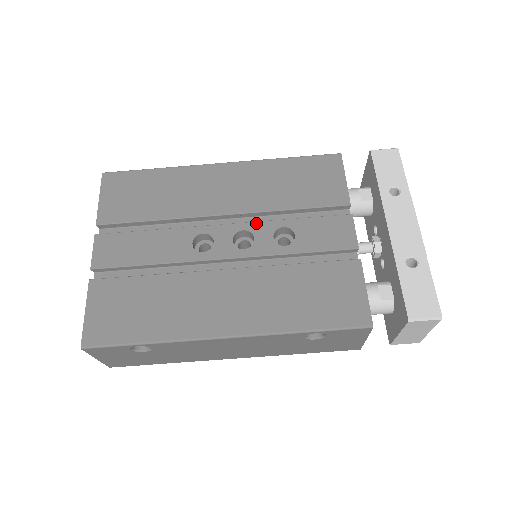
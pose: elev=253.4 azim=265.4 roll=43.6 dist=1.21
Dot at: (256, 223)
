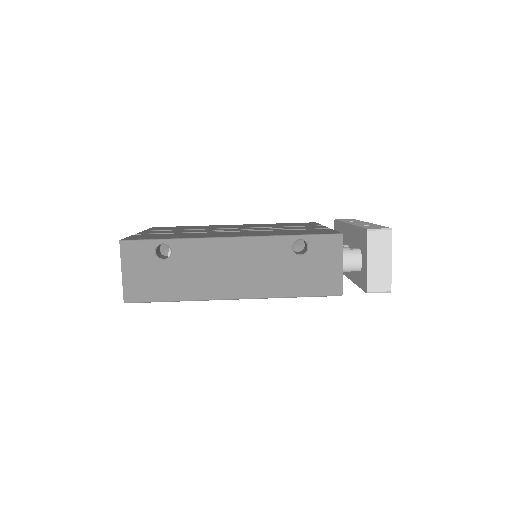
Dot at: occluded
